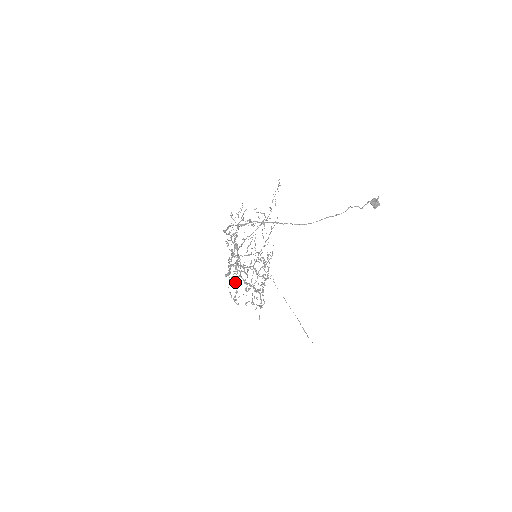
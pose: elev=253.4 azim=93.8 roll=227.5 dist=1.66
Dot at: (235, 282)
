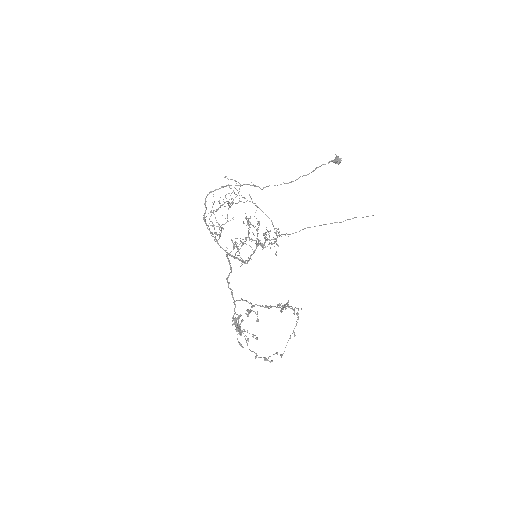
Dot at: (250, 312)
